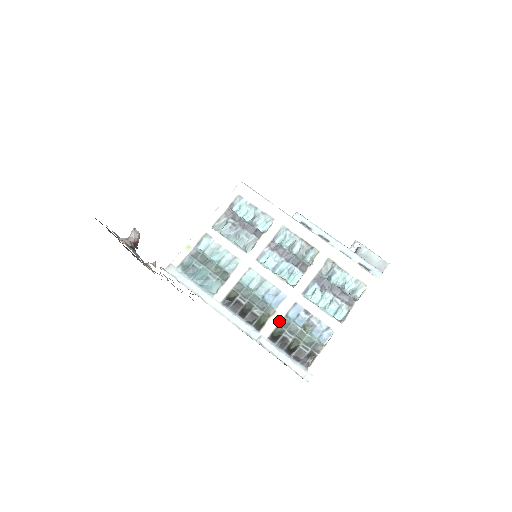
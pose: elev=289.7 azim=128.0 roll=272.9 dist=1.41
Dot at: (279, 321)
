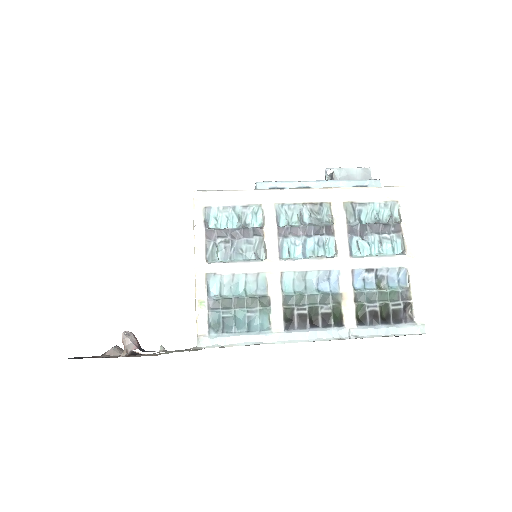
Dot at: (353, 300)
